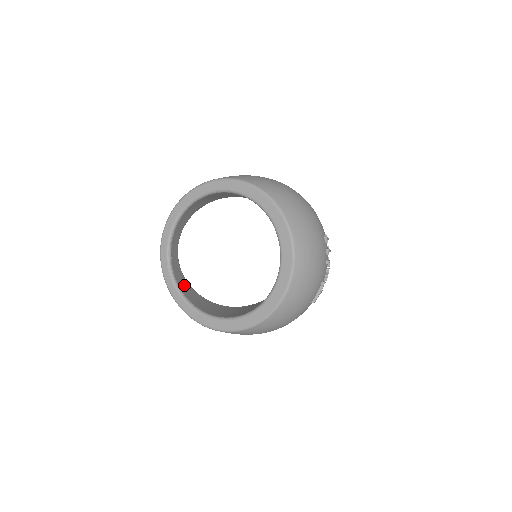
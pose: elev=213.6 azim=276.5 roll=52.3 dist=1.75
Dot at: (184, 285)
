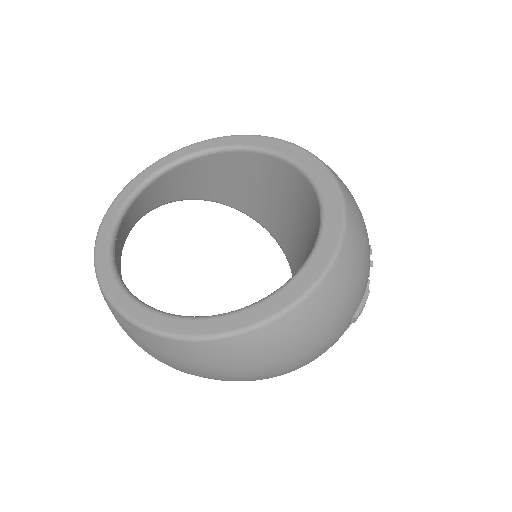
Dot at: occluded
